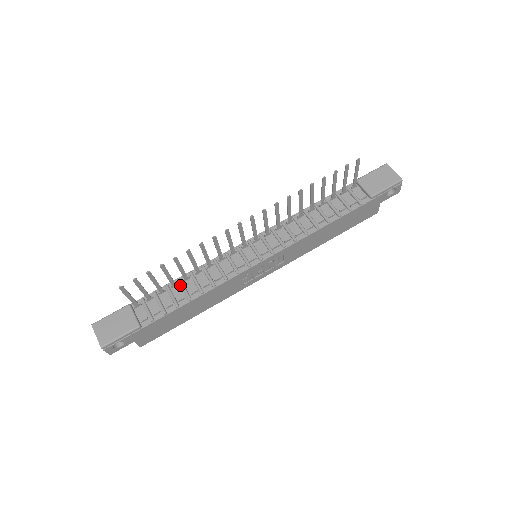
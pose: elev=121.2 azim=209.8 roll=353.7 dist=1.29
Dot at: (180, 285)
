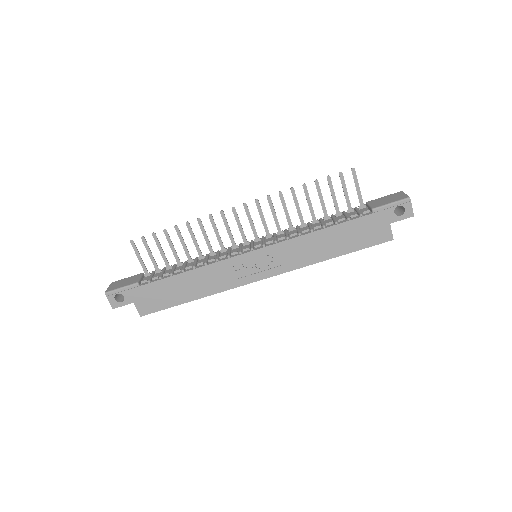
Dot at: (183, 264)
